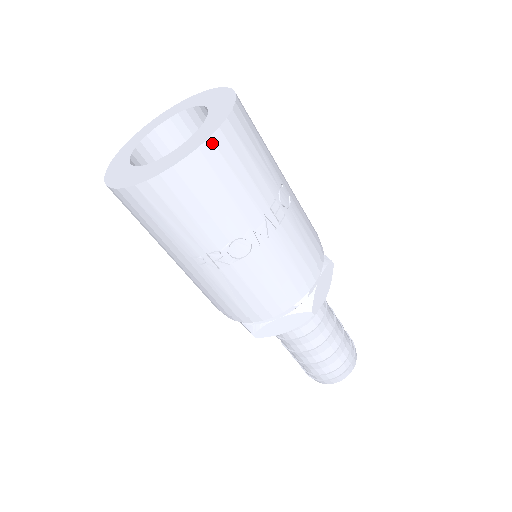
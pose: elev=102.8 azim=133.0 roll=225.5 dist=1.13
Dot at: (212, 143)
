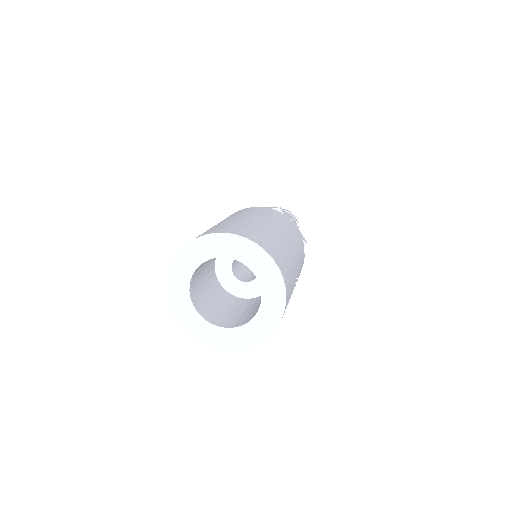
Dot at: (270, 334)
